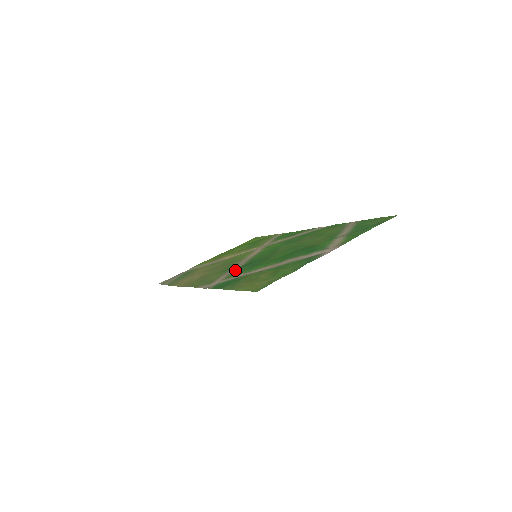
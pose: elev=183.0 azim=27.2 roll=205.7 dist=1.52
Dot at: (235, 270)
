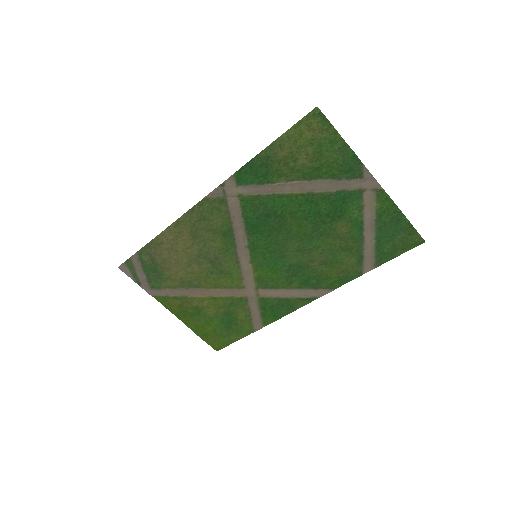
Dot at: (244, 221)
